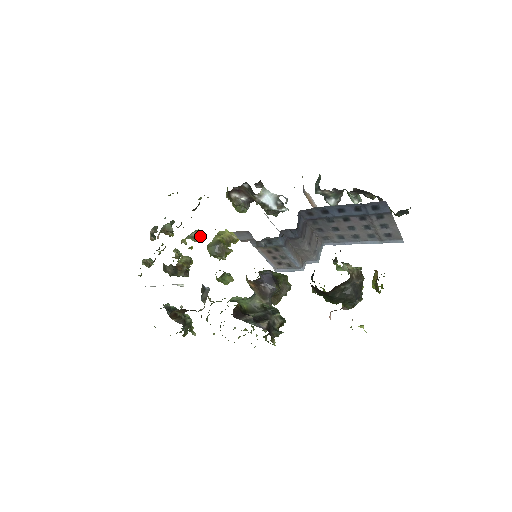
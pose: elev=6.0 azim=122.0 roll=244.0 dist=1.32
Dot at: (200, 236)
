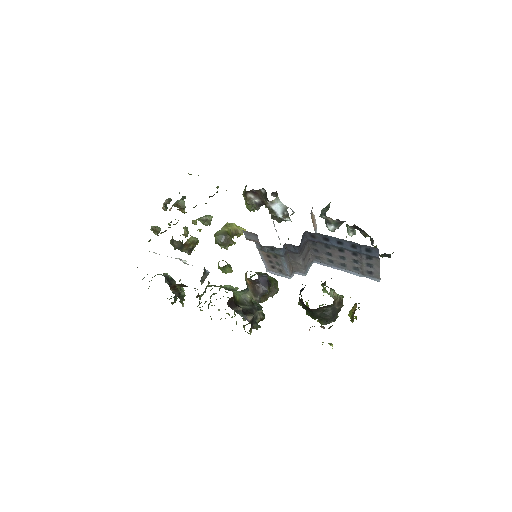
Dot at: (210, 221)
